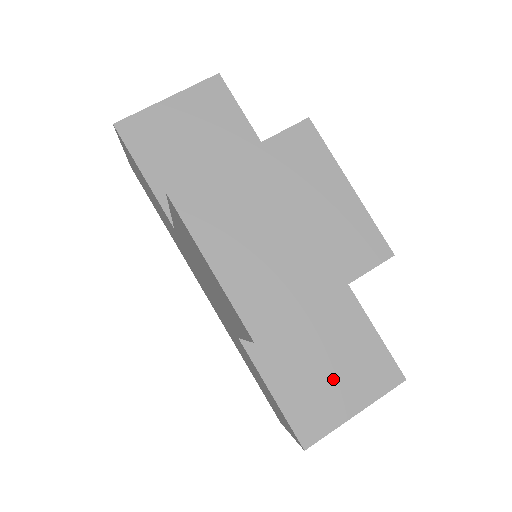
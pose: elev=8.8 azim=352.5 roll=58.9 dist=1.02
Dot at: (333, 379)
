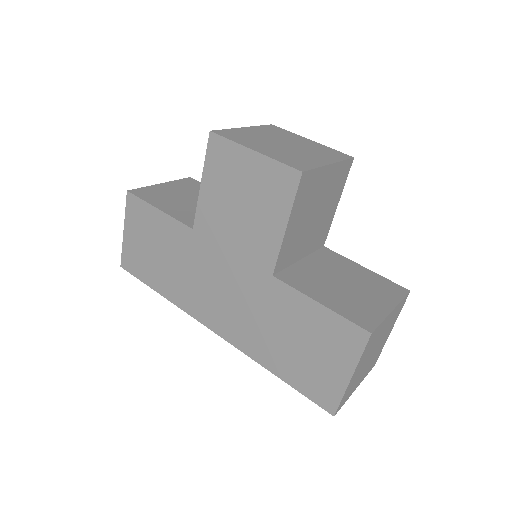
Dot at: (359, 293)
